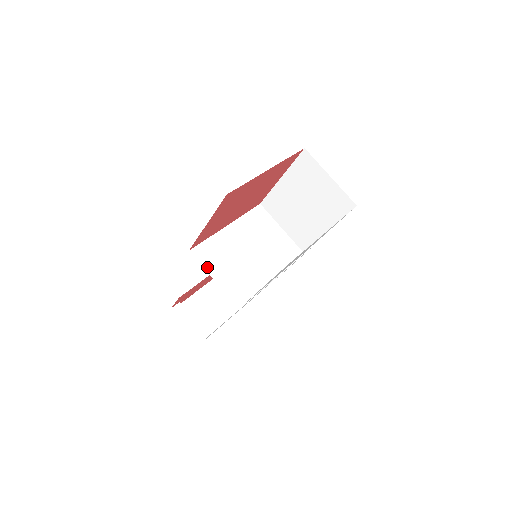
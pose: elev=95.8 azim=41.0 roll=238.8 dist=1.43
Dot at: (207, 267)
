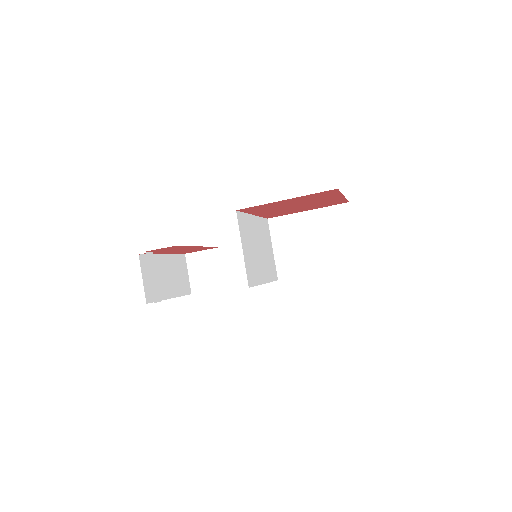
Dot at: (241, 235)
